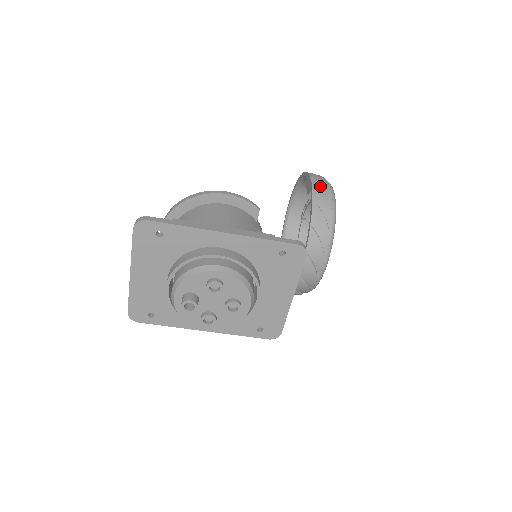
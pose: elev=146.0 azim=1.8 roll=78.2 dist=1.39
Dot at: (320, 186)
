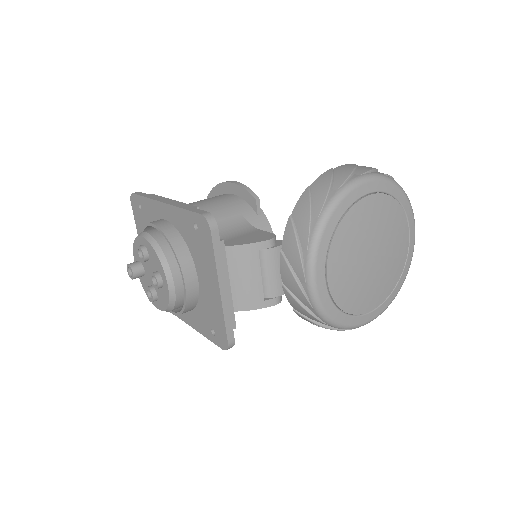
Dot at: (338, 173)
